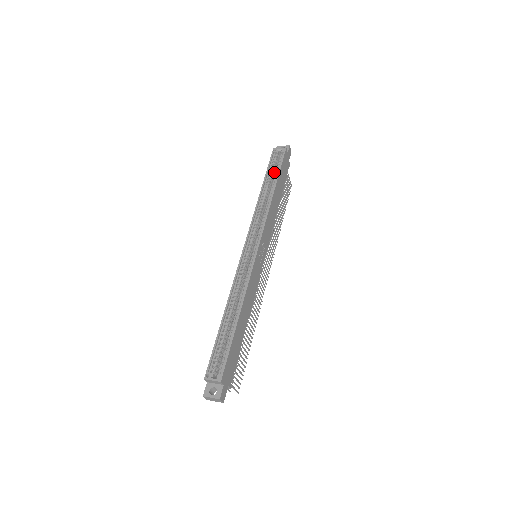
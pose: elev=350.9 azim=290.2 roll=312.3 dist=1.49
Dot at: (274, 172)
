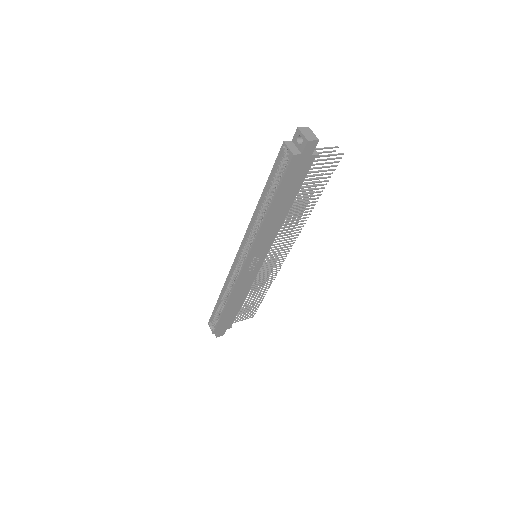
Dot at: (280, 178)
